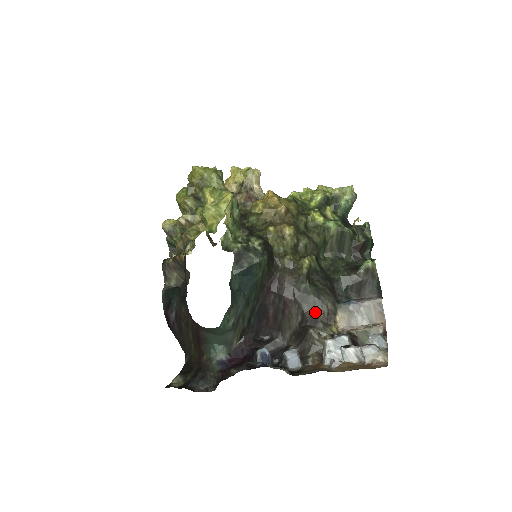
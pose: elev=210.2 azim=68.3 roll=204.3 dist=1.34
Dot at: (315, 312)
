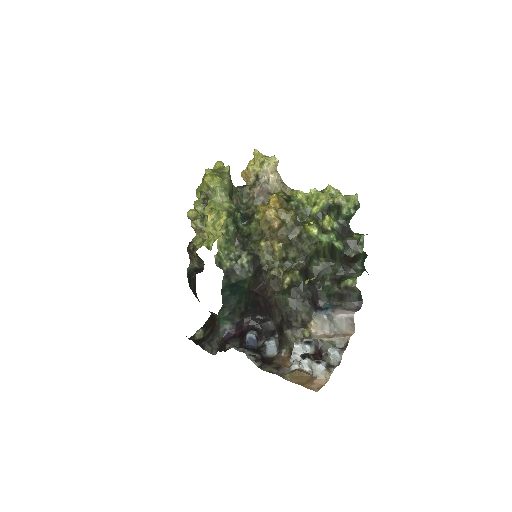
Dot at: (291, 319)
